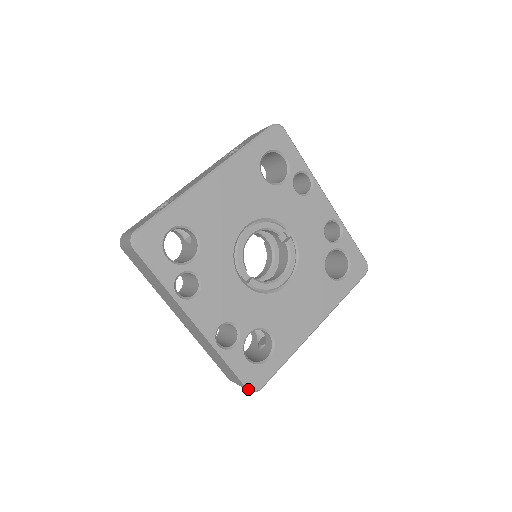
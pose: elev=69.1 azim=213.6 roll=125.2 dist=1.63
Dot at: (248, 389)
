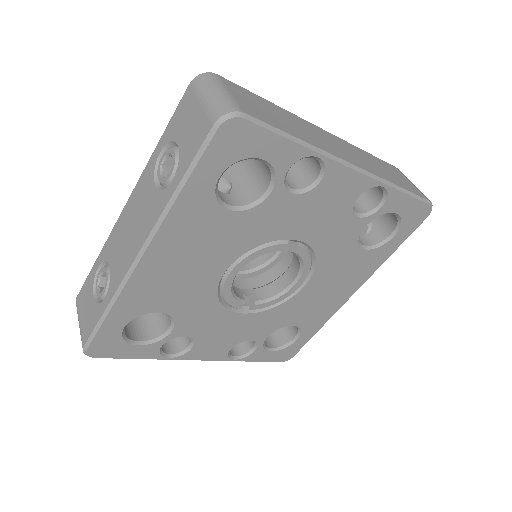
Dot at: occluded
